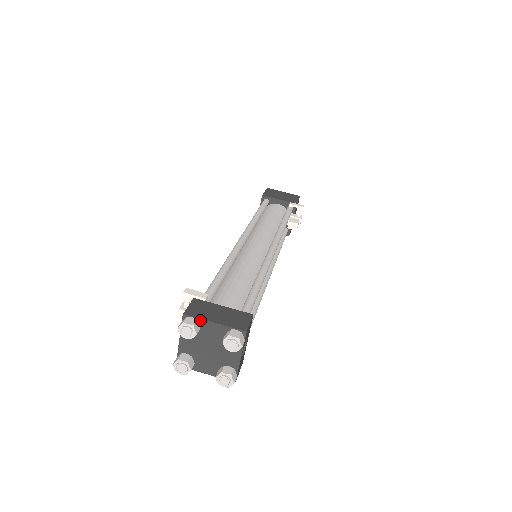
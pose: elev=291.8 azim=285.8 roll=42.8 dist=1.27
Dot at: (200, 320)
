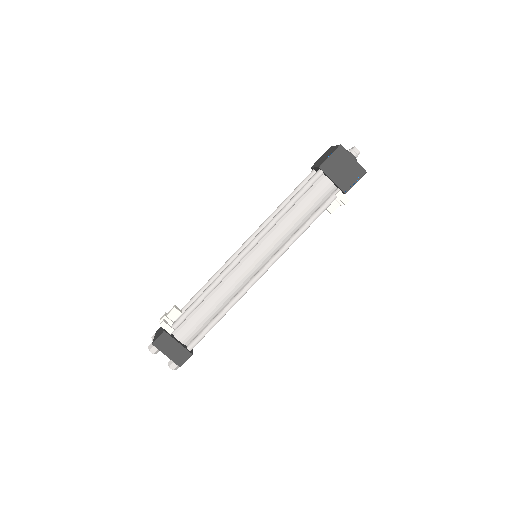
Dot at: (160, 350)
